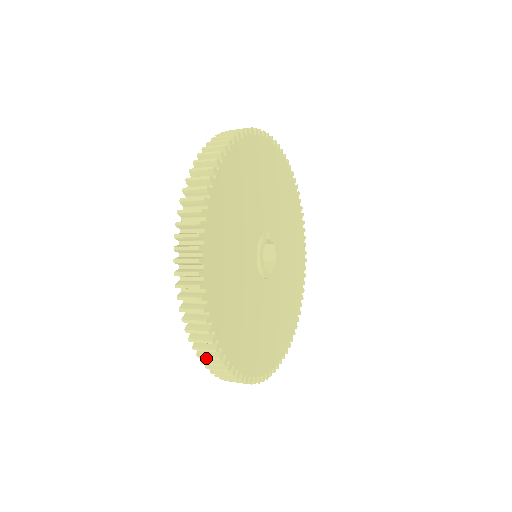
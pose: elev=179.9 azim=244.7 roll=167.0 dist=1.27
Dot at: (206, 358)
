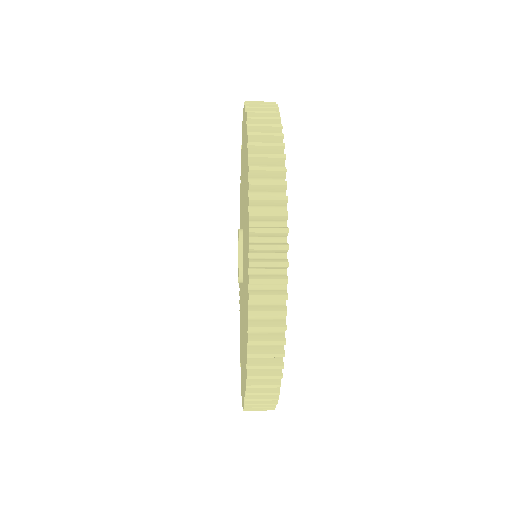
Dot at: occluded
